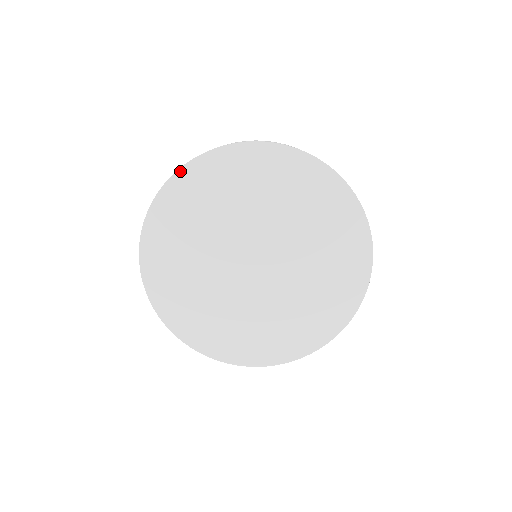
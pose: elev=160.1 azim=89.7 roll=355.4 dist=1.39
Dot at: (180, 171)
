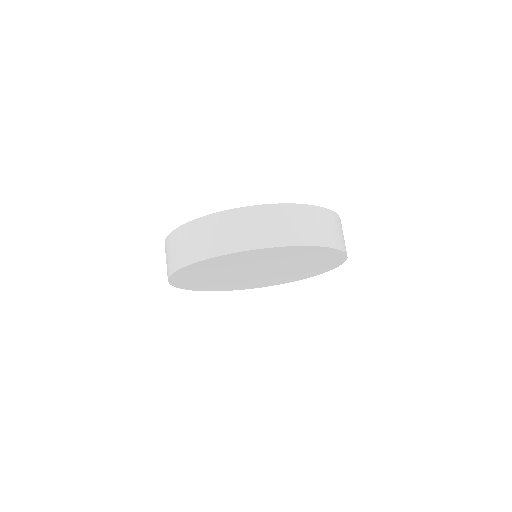
Dot at: (195, 263)
